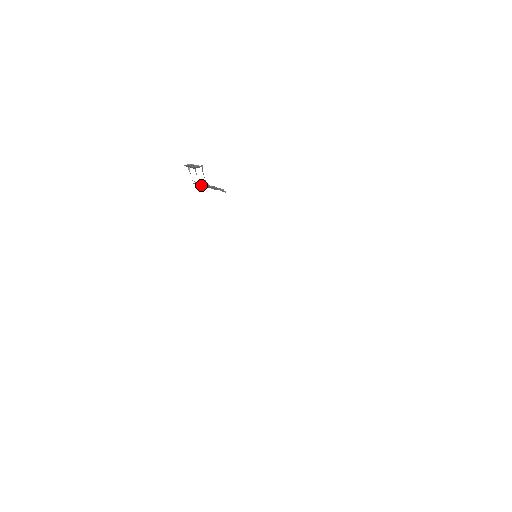
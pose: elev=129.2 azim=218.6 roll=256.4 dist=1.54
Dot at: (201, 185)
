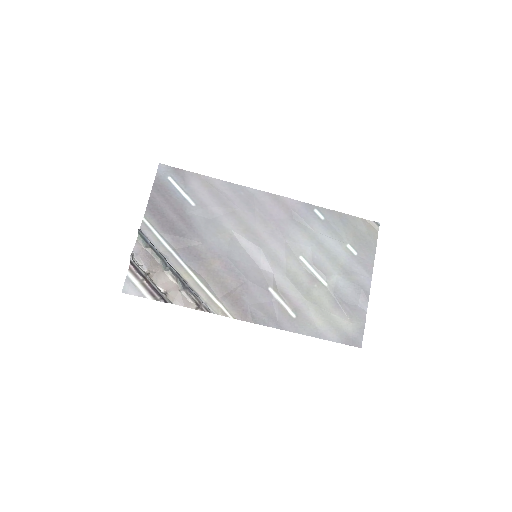
Dot at: (159, 257)
